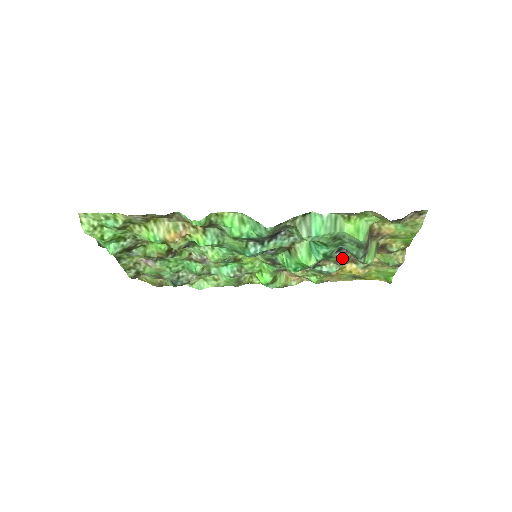
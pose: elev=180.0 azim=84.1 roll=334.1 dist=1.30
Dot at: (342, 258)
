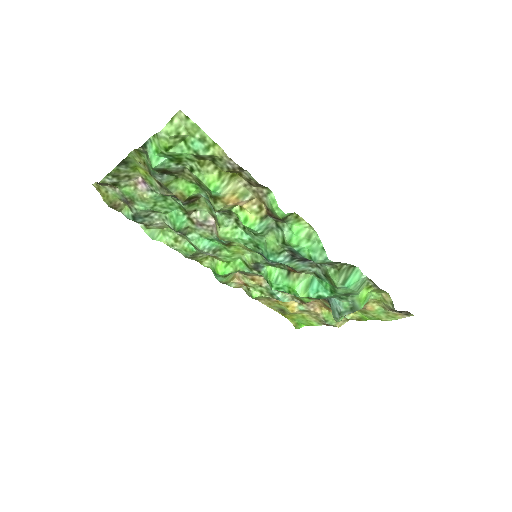
Dot at: (309, 299)
